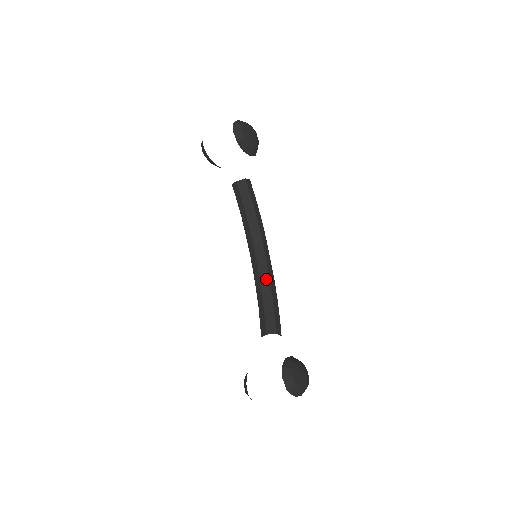
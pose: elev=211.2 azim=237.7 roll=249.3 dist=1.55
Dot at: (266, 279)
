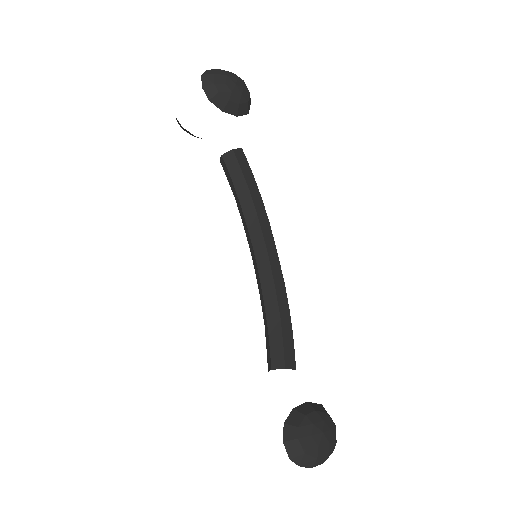
Dot at: (270, 288)
